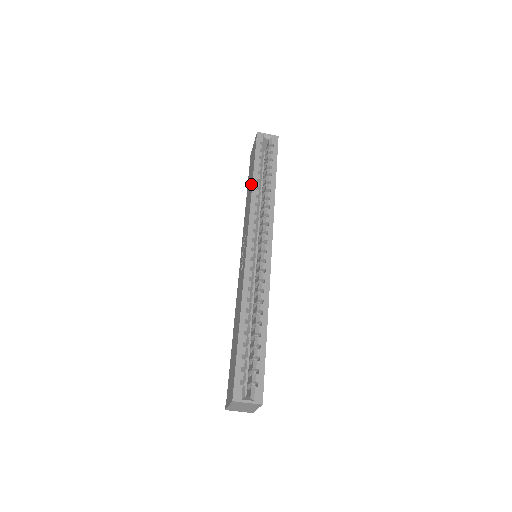
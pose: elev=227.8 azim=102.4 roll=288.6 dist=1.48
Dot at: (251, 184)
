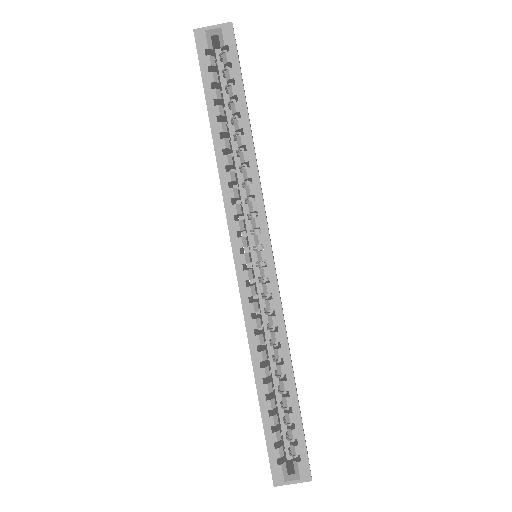
Dot at: (213, 143)
